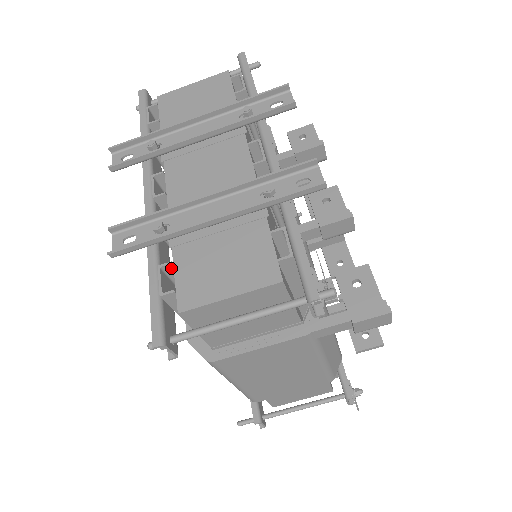
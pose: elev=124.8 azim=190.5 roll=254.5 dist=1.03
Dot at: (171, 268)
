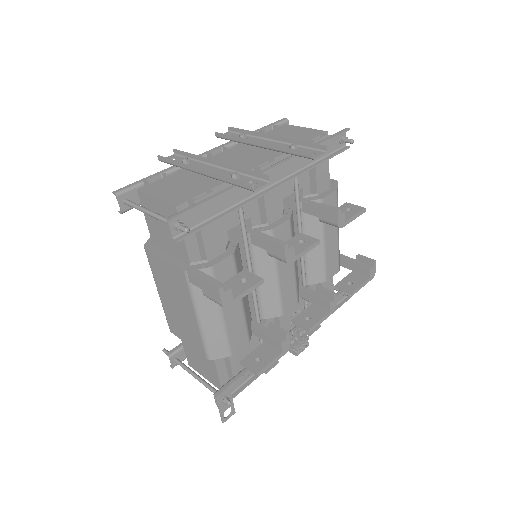
Dot at: occluded
